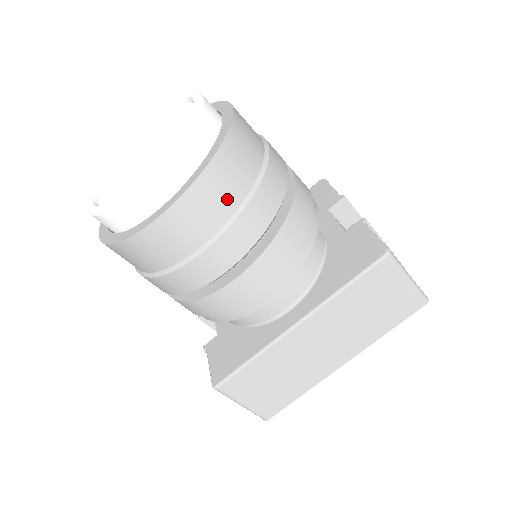
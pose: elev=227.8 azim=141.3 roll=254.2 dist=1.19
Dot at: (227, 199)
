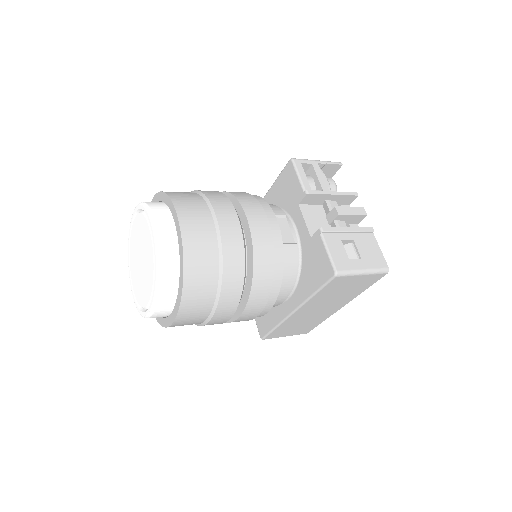
Dot at: (205, 300)
